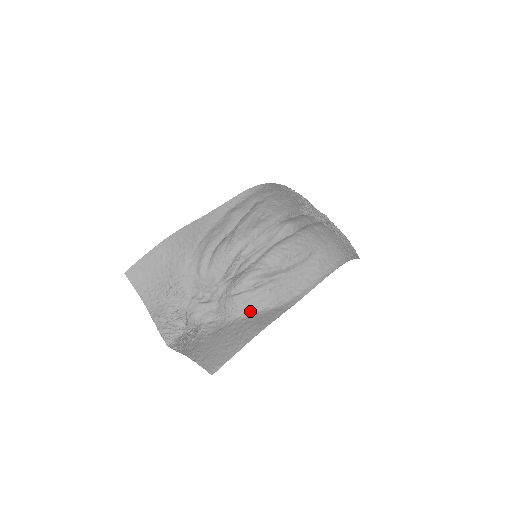
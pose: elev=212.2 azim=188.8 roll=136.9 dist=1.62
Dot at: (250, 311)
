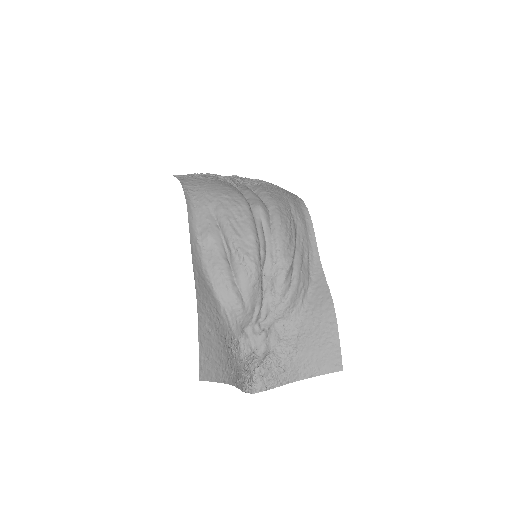
Dot at: (303, 301)
